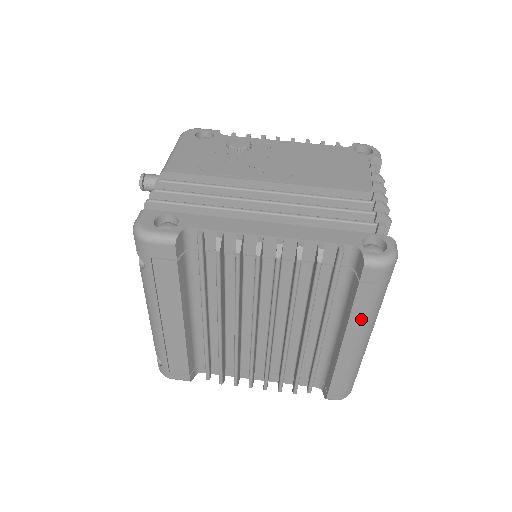
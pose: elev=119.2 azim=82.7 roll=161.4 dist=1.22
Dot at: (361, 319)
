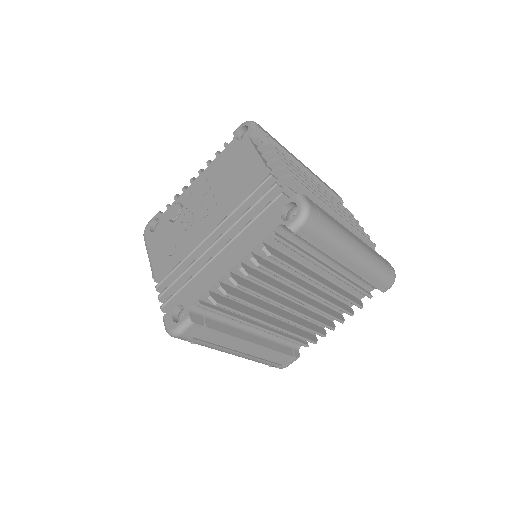
Dot at: (335, 249)
